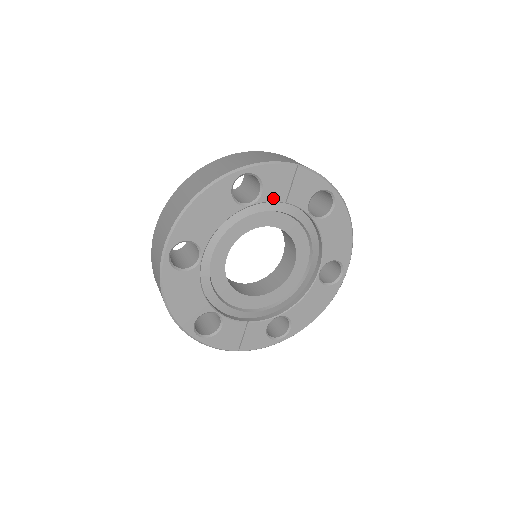
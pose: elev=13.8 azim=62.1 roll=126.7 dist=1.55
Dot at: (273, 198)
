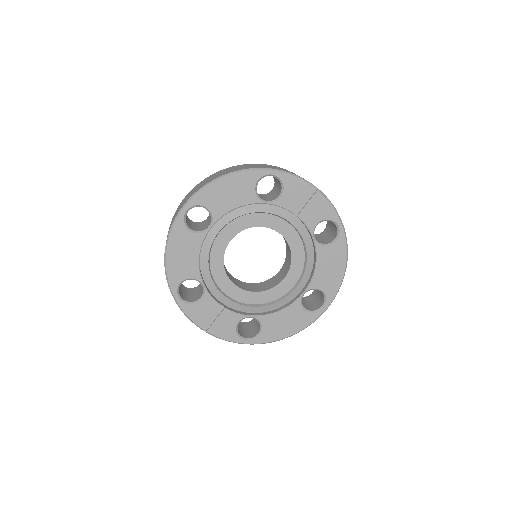
Dot at: (288, 206)
